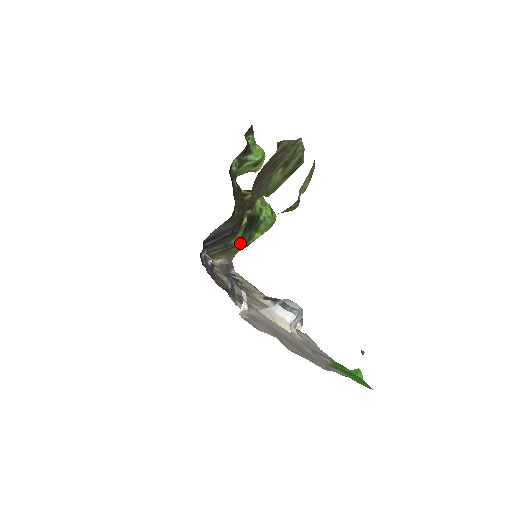
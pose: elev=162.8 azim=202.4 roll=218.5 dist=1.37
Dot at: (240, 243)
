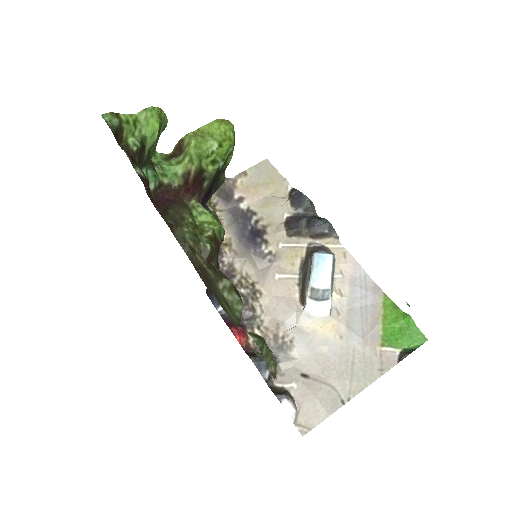
Dot at: (220, 178)
